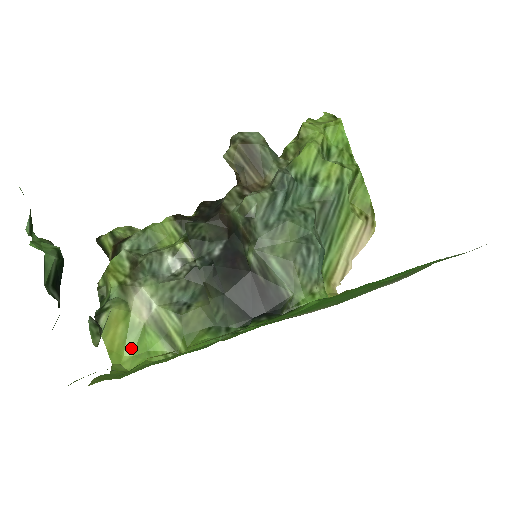
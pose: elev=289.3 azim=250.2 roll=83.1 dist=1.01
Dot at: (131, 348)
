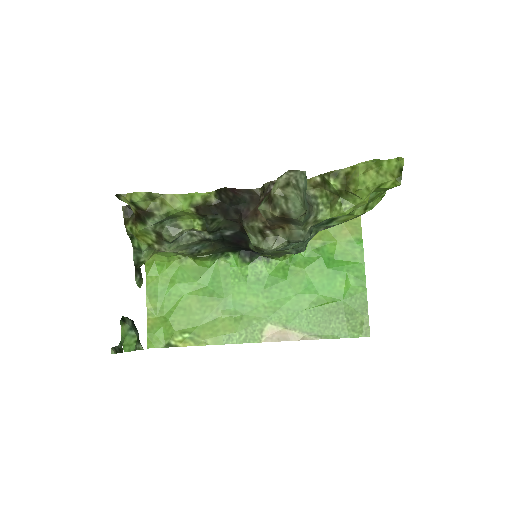
Dot at: (155, 253)
